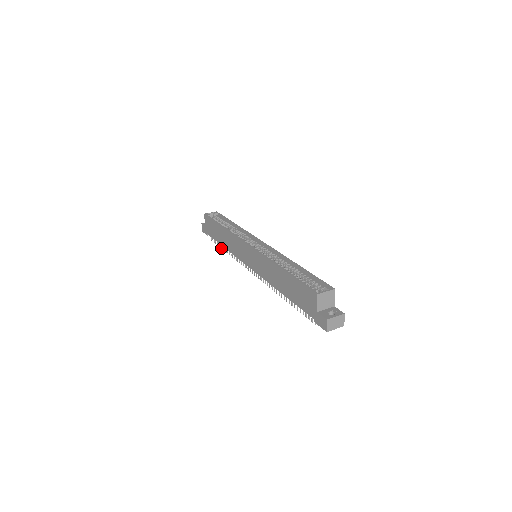
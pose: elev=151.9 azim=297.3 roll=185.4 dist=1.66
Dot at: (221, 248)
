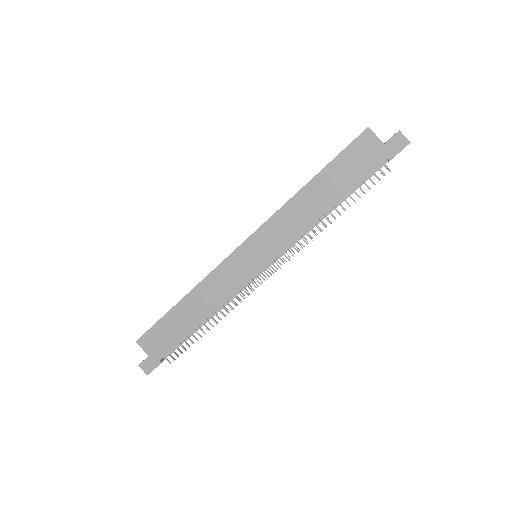
Dot at: occluded
